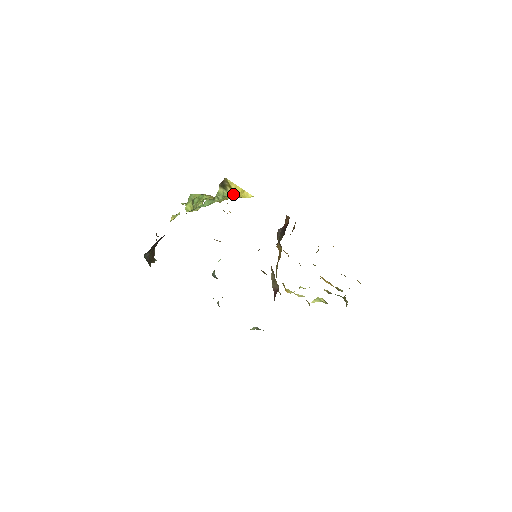
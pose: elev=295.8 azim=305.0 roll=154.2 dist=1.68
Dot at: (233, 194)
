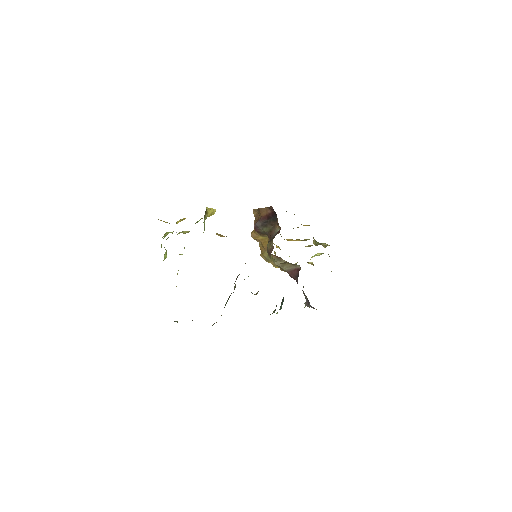
Dot at: (202, 218)
